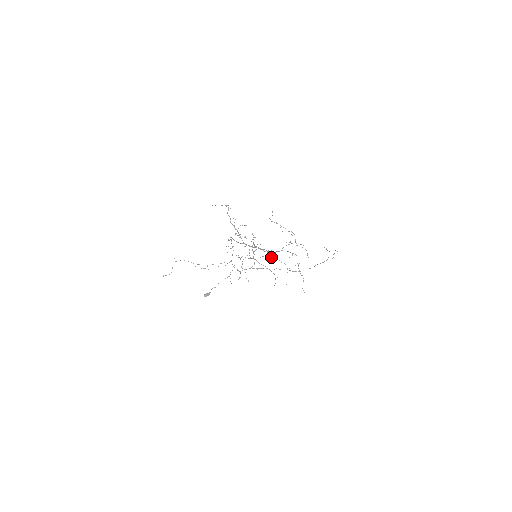
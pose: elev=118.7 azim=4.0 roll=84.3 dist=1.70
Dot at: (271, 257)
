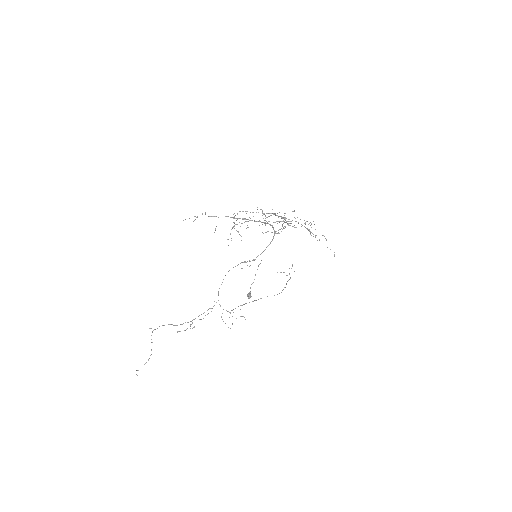
Dot at: occluded
